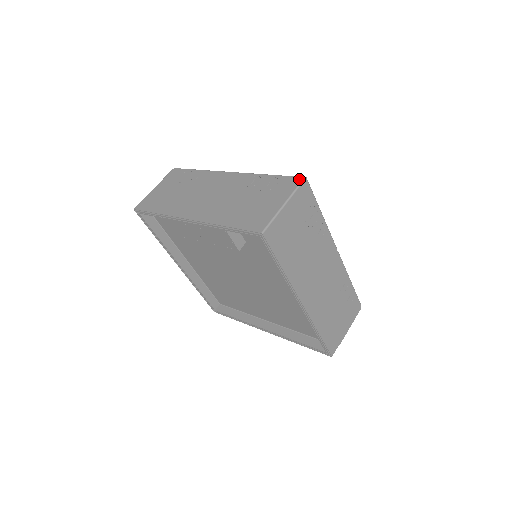
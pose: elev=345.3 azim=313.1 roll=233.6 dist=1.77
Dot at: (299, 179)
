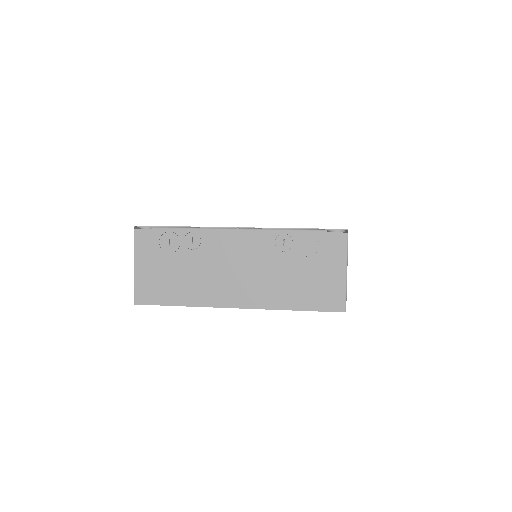
Dot at: (343, 235)
